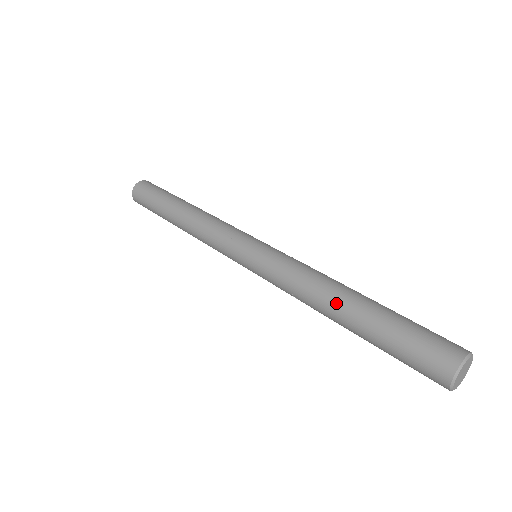
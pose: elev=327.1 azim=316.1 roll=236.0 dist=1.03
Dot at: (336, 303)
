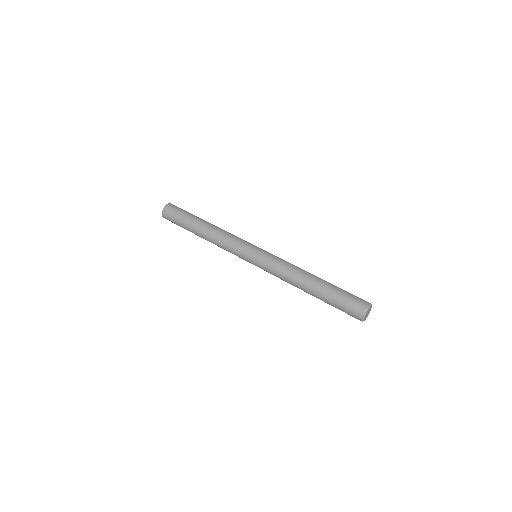
Dot at: (309, 279)
